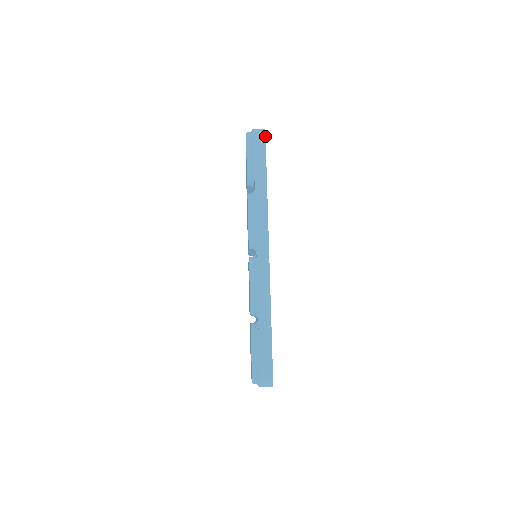
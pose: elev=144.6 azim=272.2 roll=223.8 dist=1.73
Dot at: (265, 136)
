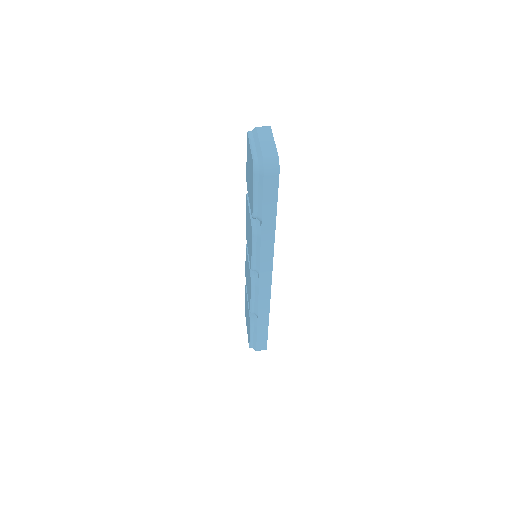
Dot at: occluded
